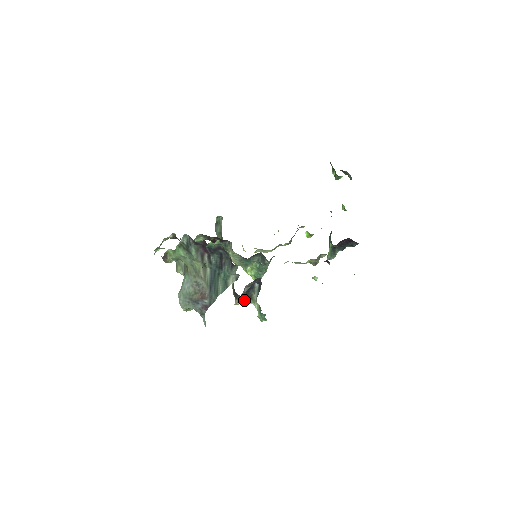
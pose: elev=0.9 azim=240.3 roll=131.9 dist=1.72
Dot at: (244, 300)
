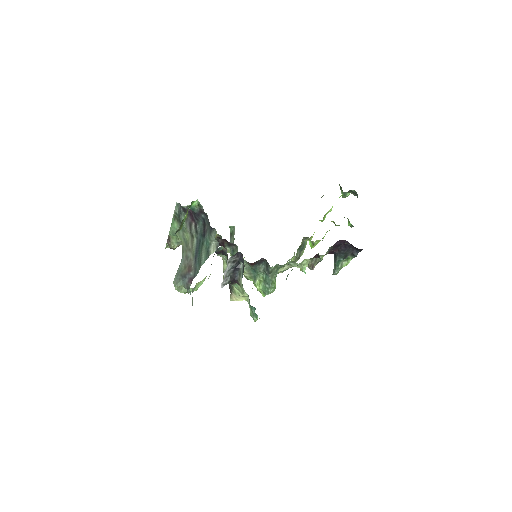
Dot at: (237, 292)
